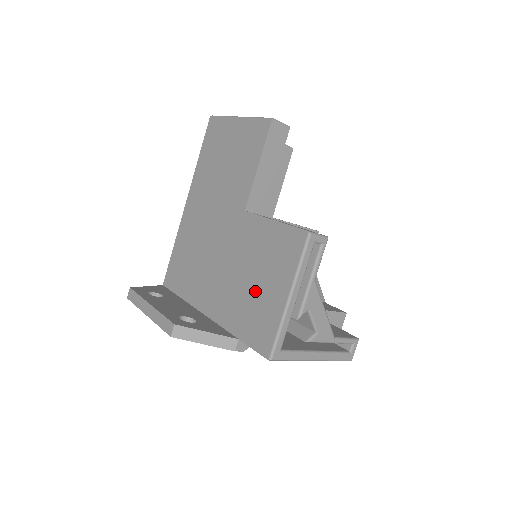
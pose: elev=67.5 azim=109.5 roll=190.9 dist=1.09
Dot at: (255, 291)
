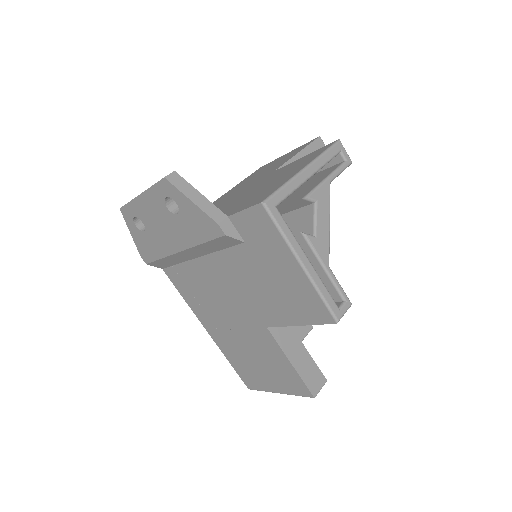
Dot at: (265, 187)
